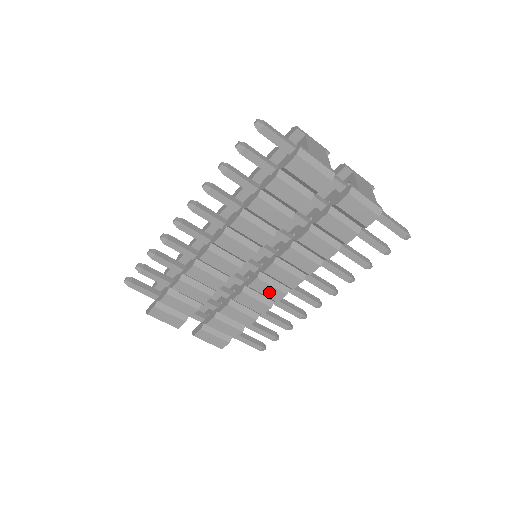
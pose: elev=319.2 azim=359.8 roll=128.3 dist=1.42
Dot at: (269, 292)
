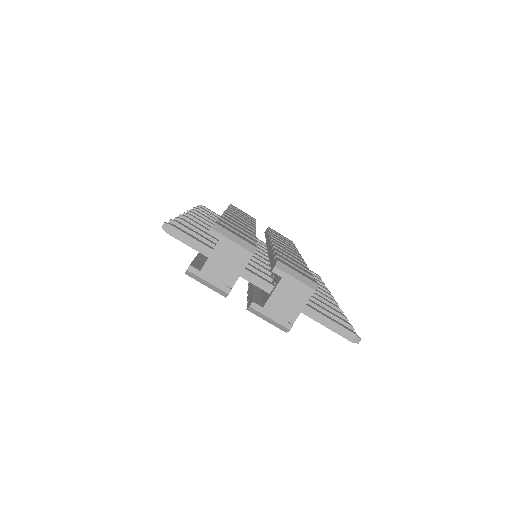
Dot at: occluded
